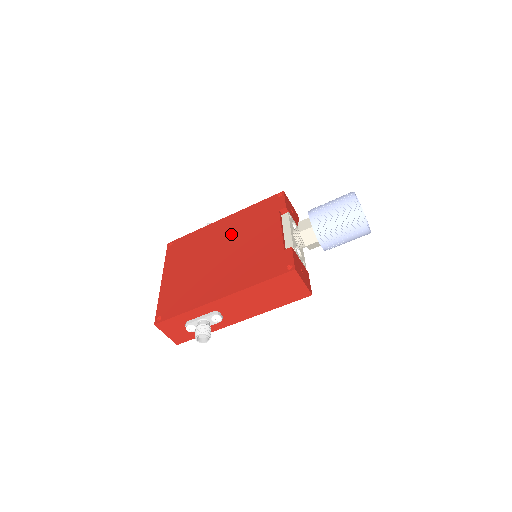
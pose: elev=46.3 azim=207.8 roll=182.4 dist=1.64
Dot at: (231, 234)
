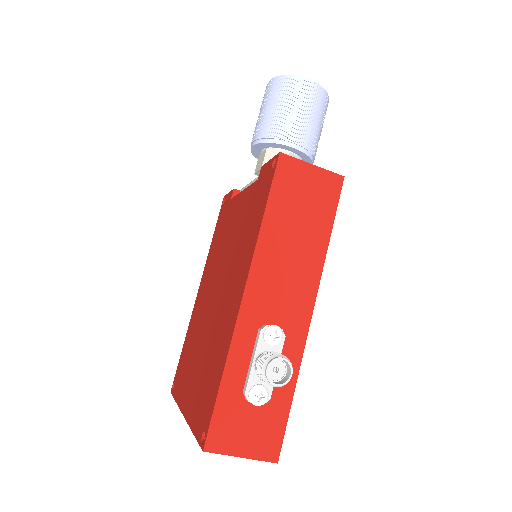
Dot at: (211, 276)
